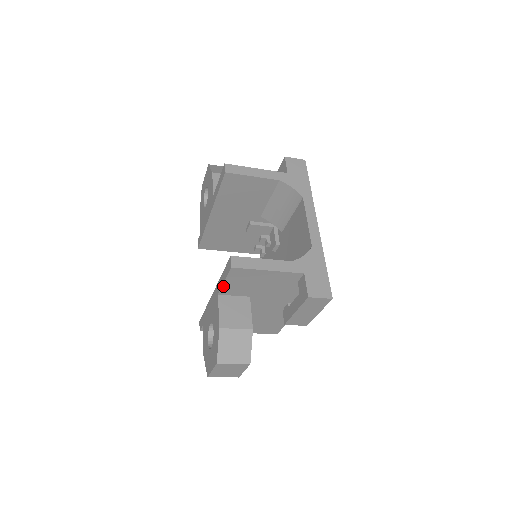
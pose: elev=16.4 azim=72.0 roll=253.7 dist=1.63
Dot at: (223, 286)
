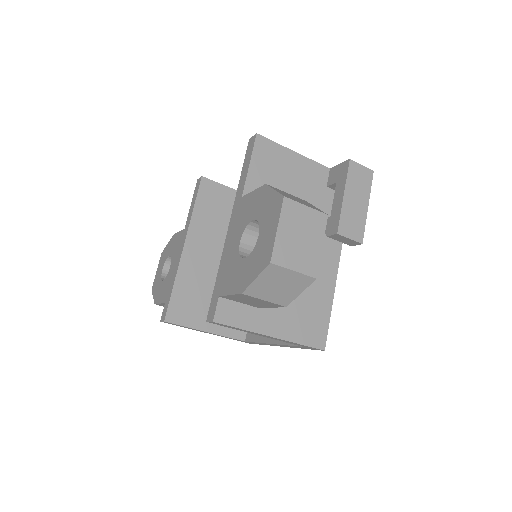
Dot at: (248, 176)
